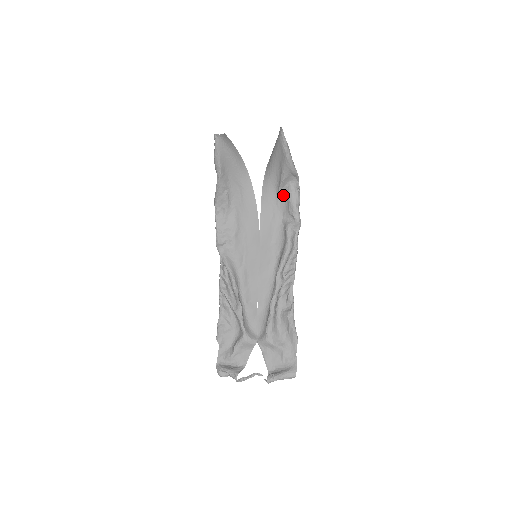
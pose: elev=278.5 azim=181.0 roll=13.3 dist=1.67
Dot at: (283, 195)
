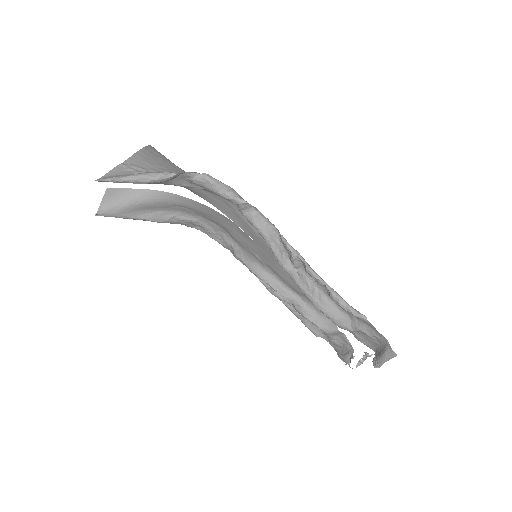
Dot at: occluded
